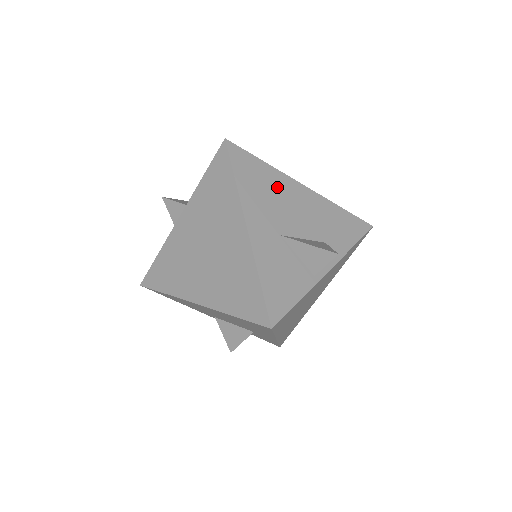
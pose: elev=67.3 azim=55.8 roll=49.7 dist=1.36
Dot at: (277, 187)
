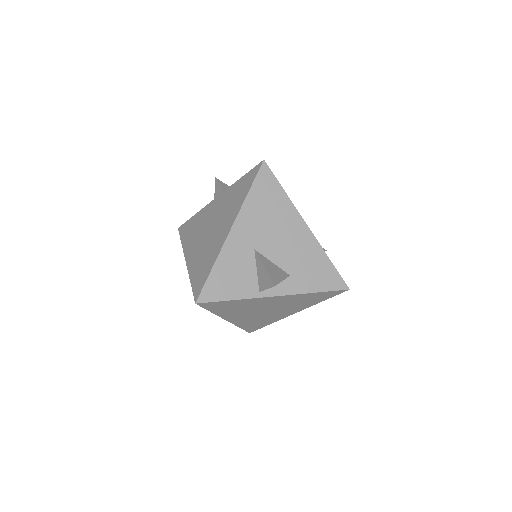
Dot at: (281, 215)
